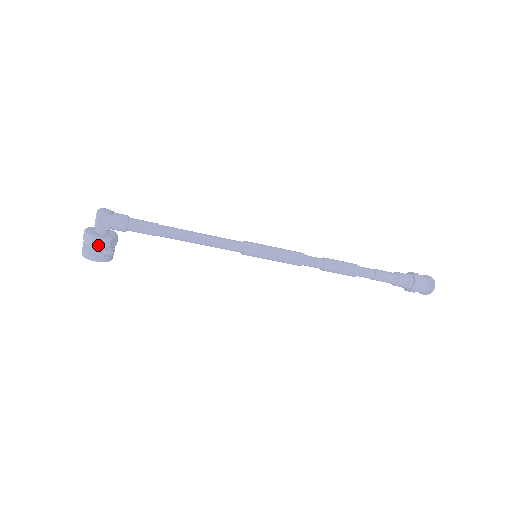
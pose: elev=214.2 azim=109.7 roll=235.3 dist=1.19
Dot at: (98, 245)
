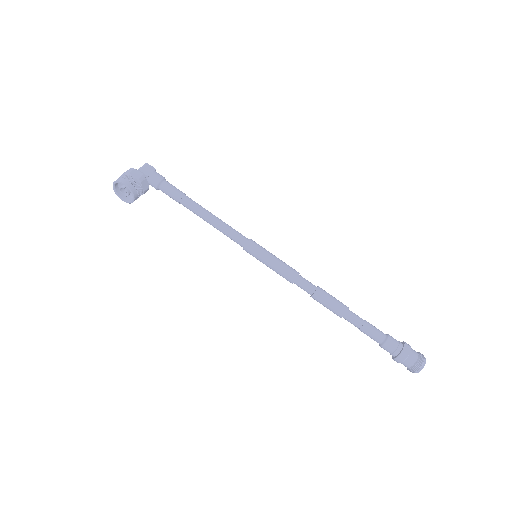
Dot at: (135, 175)
